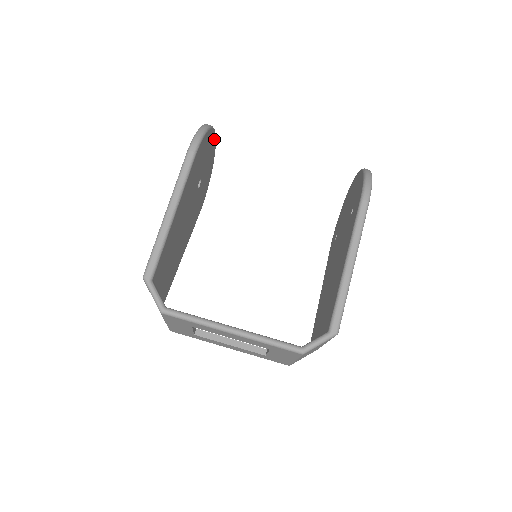
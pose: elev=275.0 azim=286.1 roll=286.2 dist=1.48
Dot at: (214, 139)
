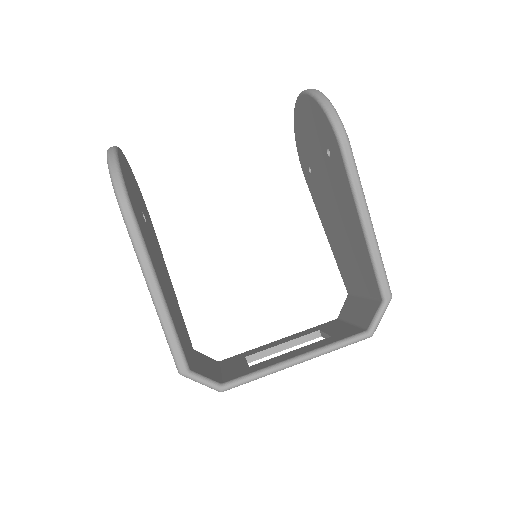
Dot at: (121, 154)
